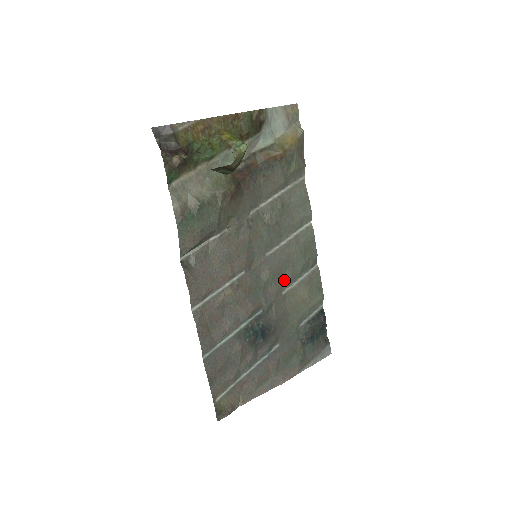
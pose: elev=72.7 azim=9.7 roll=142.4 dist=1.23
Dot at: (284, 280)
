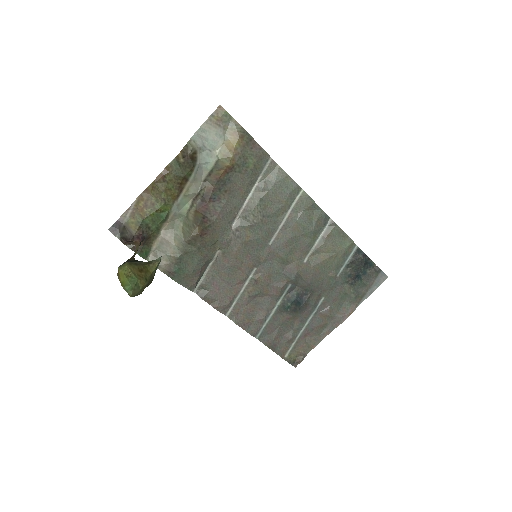
Dot at: (300, 251)
